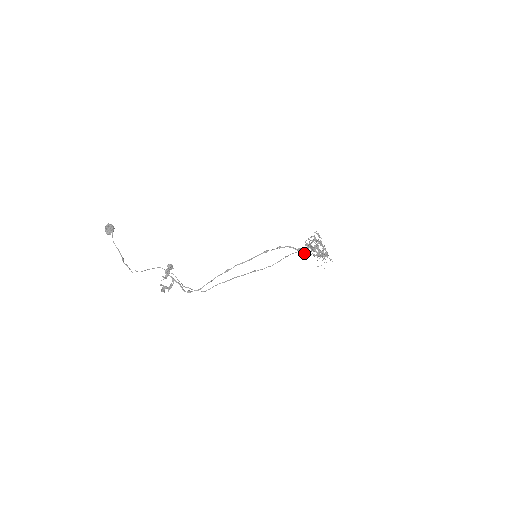
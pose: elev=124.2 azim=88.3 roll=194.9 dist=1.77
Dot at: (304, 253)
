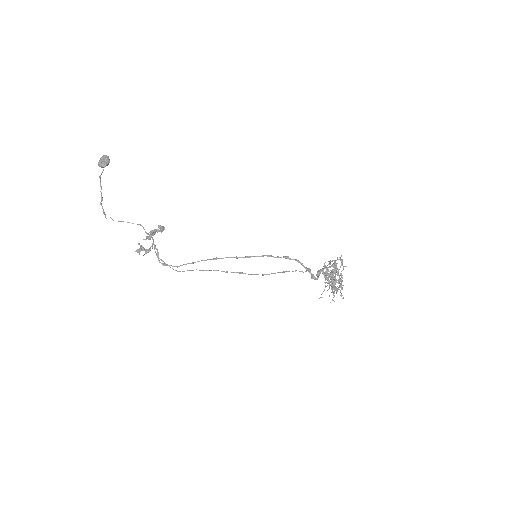
Dot at: (311, 276)
